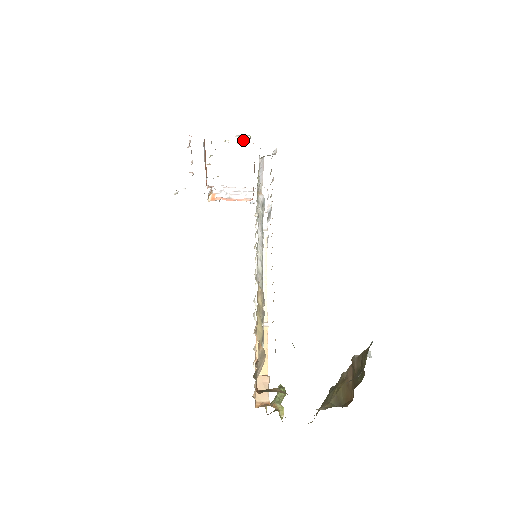
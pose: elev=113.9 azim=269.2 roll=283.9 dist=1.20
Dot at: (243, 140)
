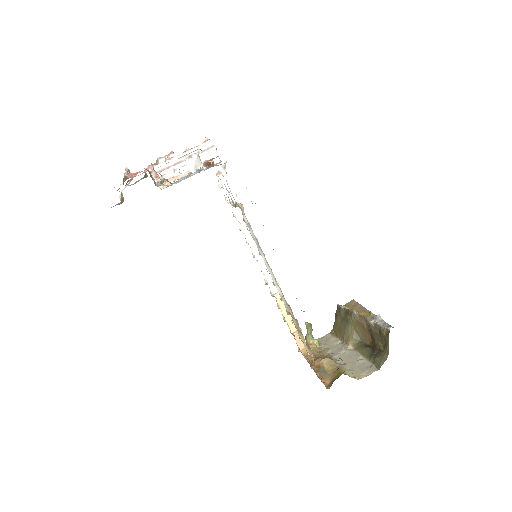
Dot at: (198, 162)
